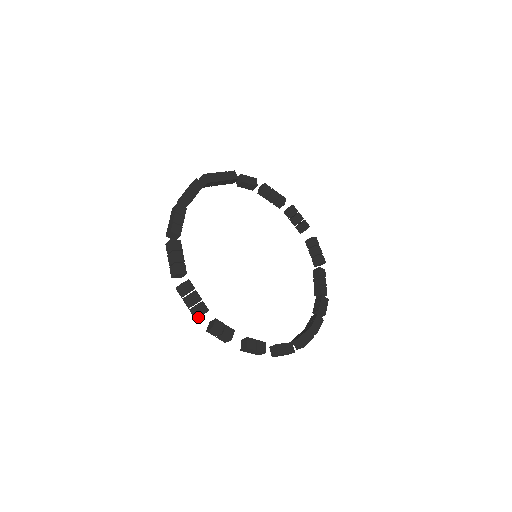
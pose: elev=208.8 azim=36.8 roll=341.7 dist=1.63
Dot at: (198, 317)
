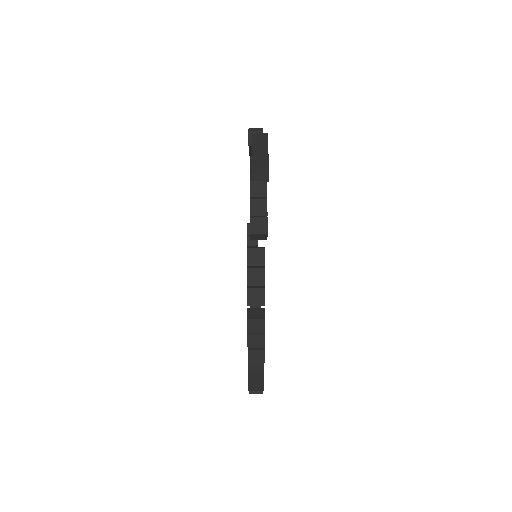
Dot at: occluded
